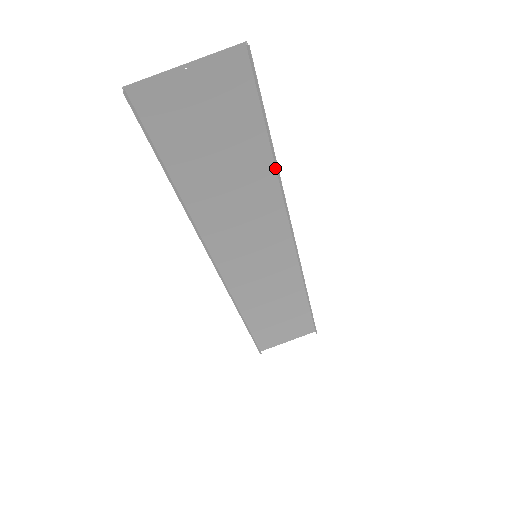
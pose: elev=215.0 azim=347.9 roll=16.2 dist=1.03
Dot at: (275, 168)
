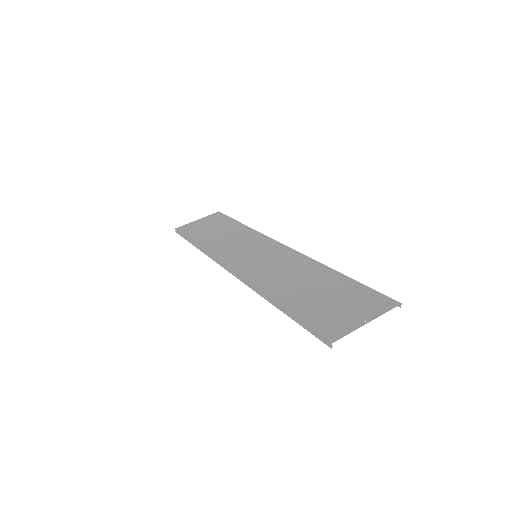
Dot at: (329, 268)
